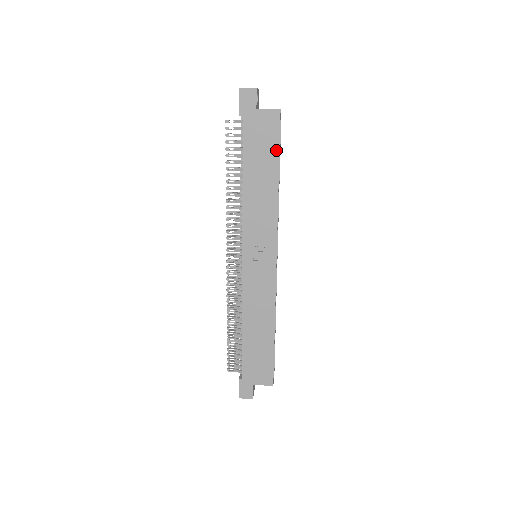
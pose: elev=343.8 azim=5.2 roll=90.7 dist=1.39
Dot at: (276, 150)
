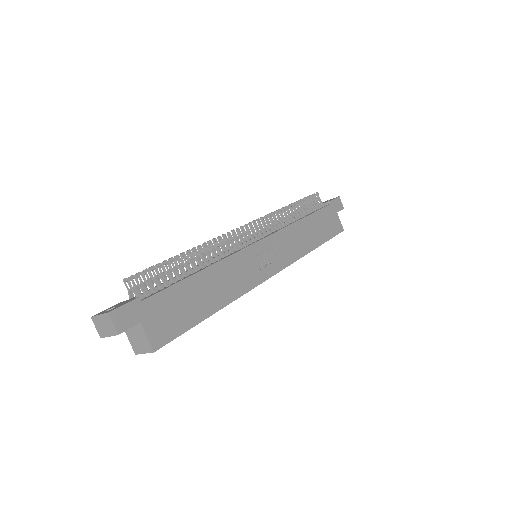
Dot at: (328, 237)
